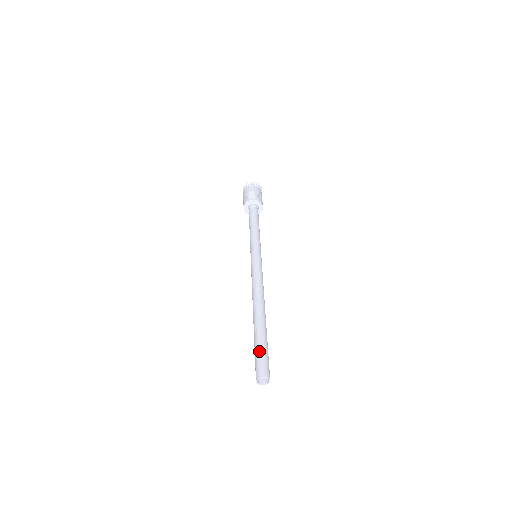
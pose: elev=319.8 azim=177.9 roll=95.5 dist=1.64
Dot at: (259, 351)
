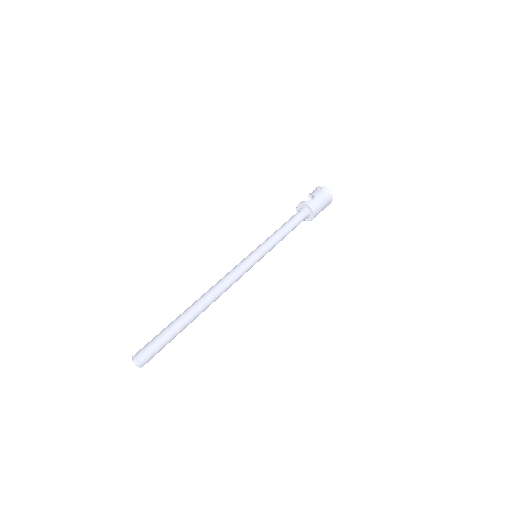
Dot at: (156, 335)
